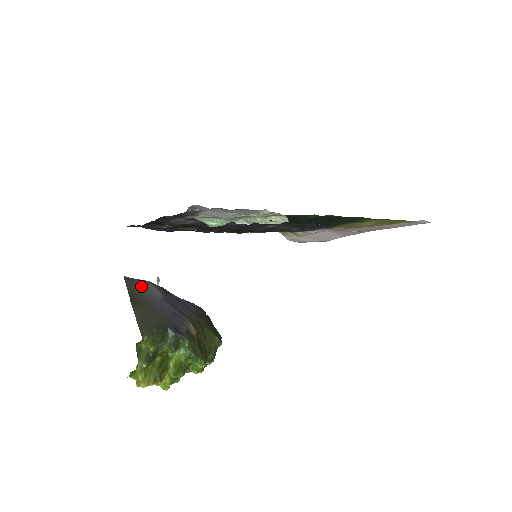
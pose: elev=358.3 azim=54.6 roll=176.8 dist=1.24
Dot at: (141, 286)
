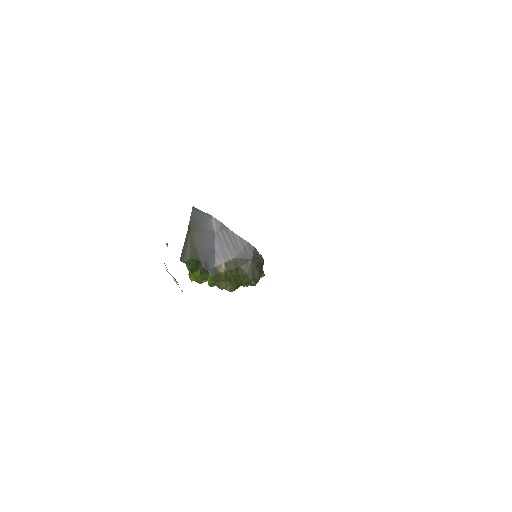
Dot at: (202, 218)
